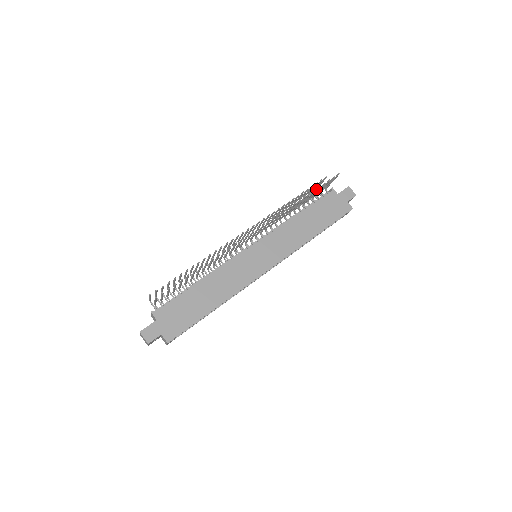
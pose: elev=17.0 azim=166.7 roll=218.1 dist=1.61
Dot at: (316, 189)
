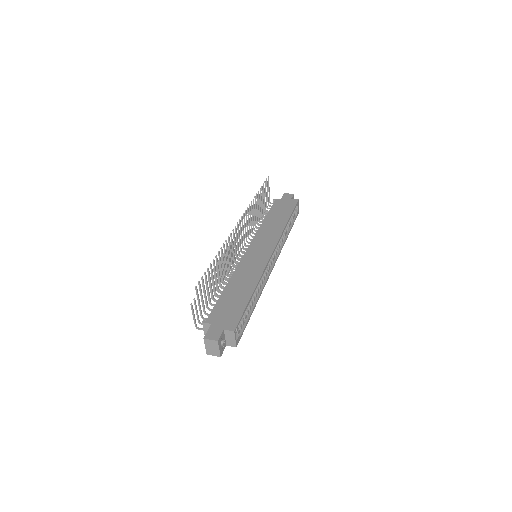
Dot at: occluded
